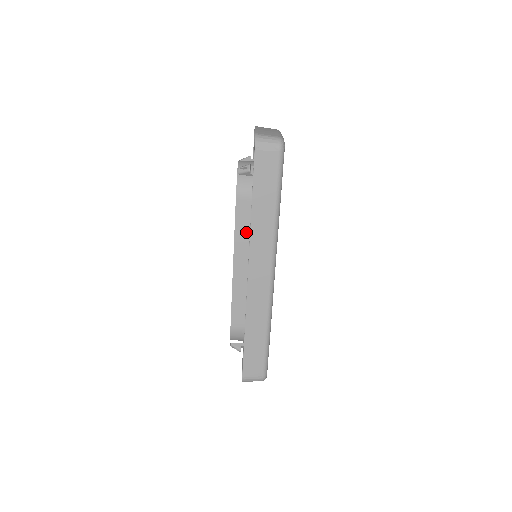
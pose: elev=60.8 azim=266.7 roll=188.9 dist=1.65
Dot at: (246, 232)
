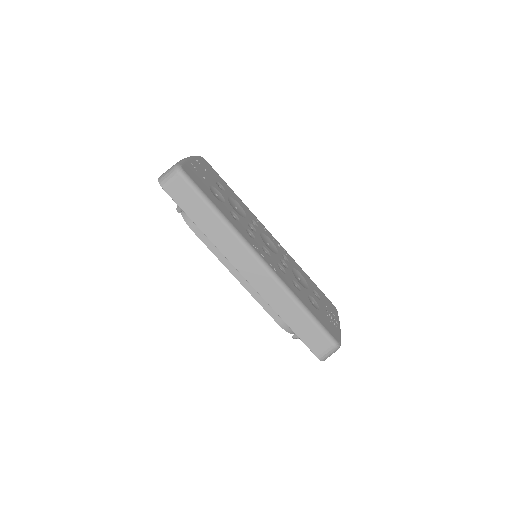
Dot at: occluded
